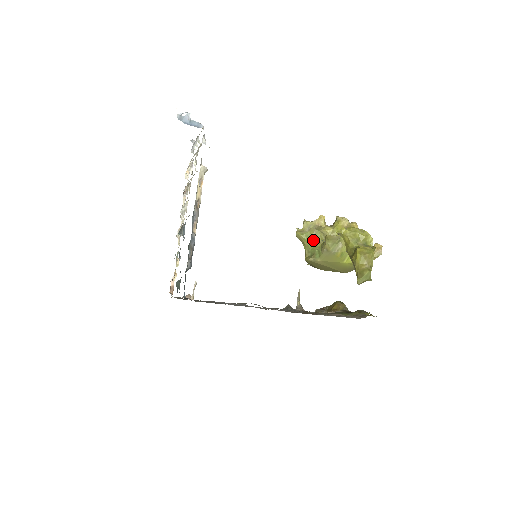
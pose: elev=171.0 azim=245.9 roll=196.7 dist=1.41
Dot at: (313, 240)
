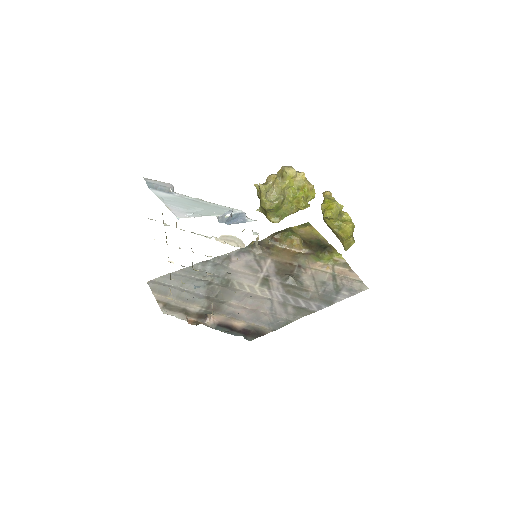
Dot at: (280, 207)
